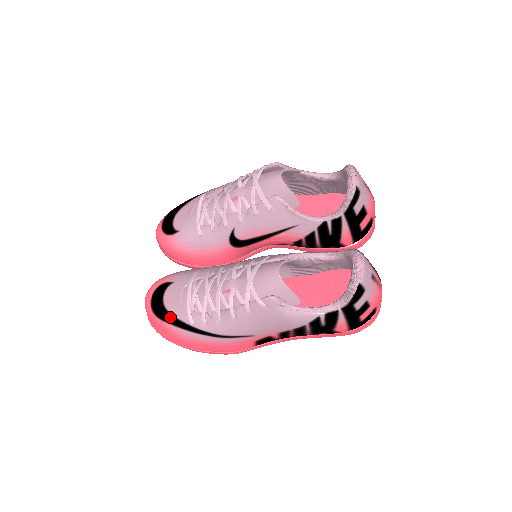
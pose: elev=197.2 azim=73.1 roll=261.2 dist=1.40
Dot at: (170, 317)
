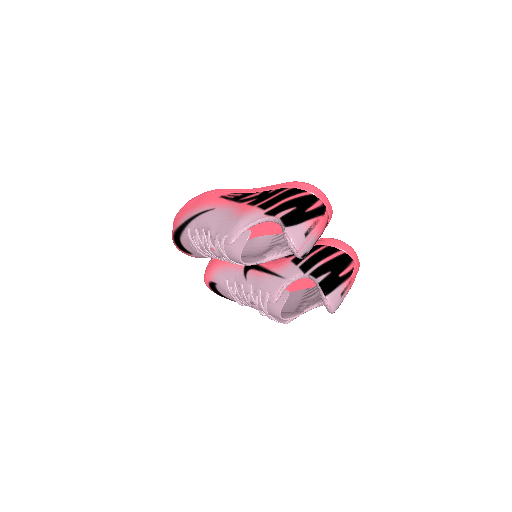
Dot at: (231, 300)
